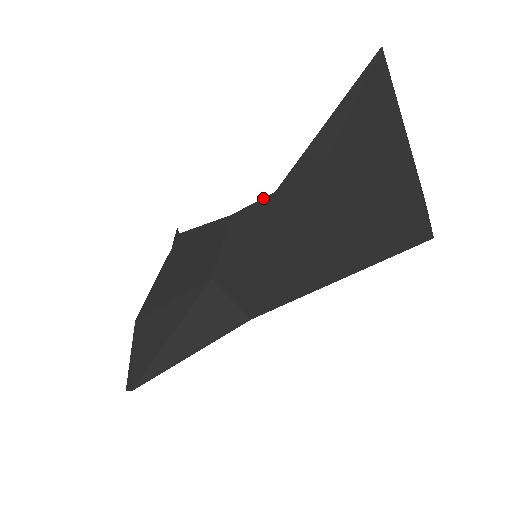
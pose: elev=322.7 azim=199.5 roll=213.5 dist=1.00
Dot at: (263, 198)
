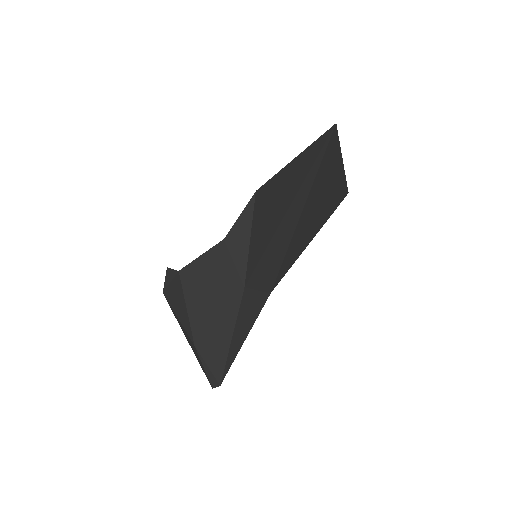
Dot at: (238, 217)
